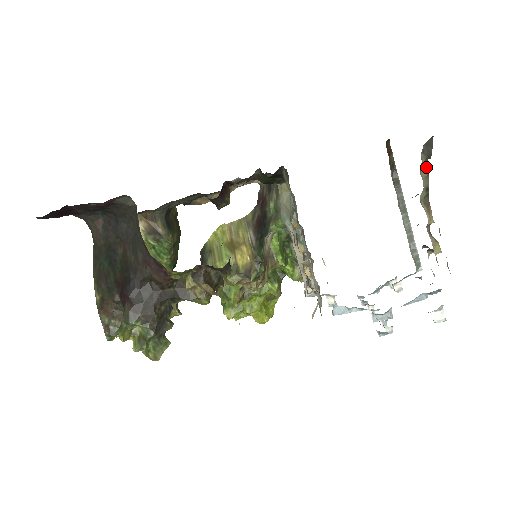
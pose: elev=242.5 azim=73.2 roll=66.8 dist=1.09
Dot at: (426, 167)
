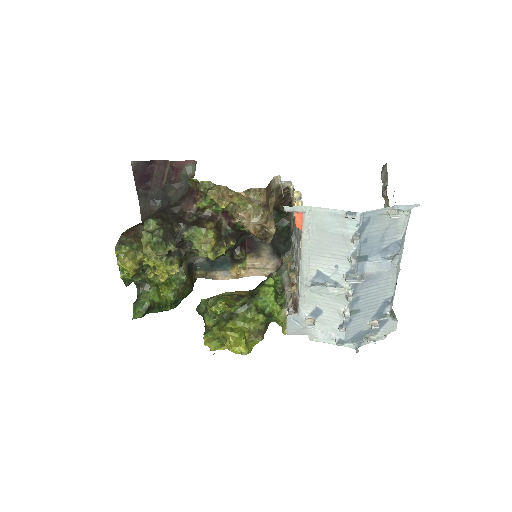
Dot at: (387, 197)
